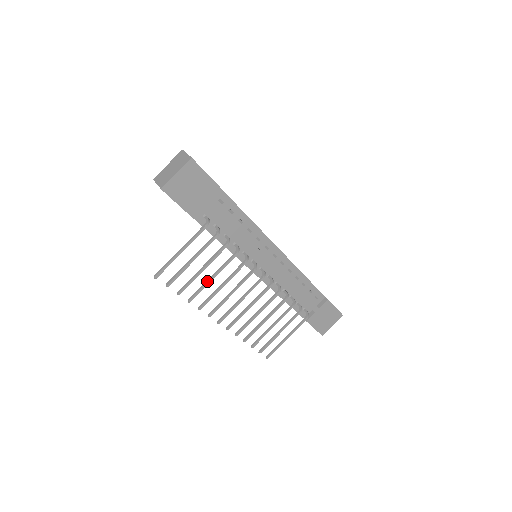
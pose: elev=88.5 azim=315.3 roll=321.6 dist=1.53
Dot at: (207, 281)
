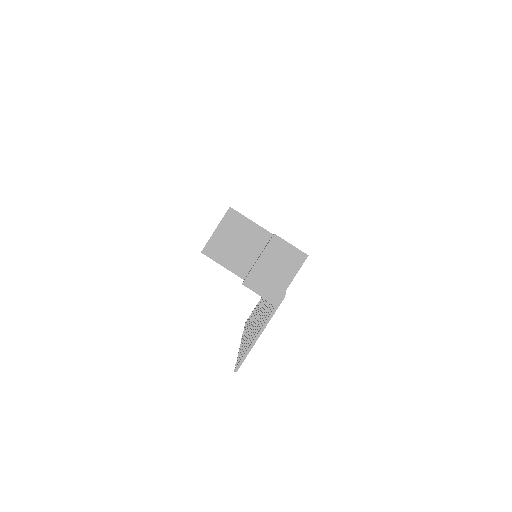
Dot at: occluded
